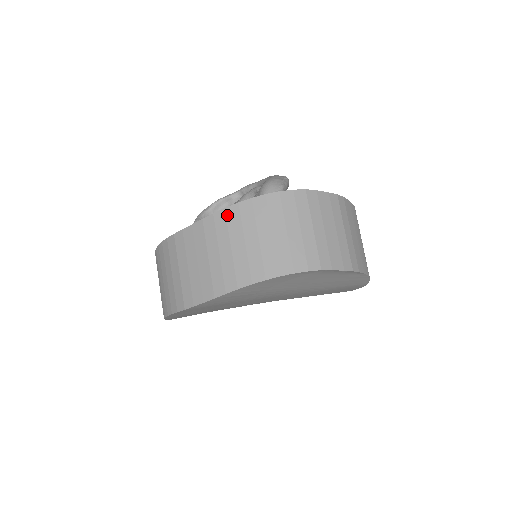
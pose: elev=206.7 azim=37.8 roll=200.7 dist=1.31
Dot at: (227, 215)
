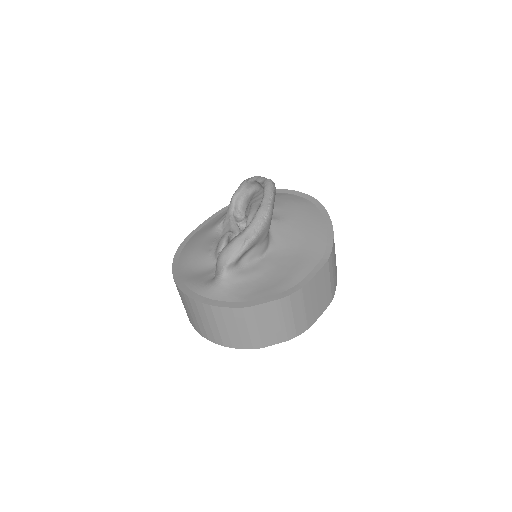
Dot at: (177, 288)
